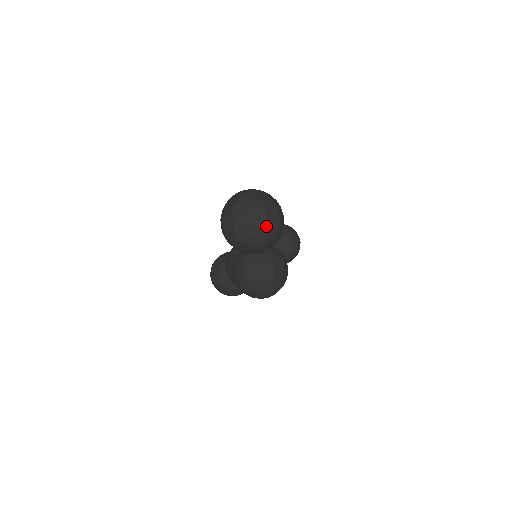
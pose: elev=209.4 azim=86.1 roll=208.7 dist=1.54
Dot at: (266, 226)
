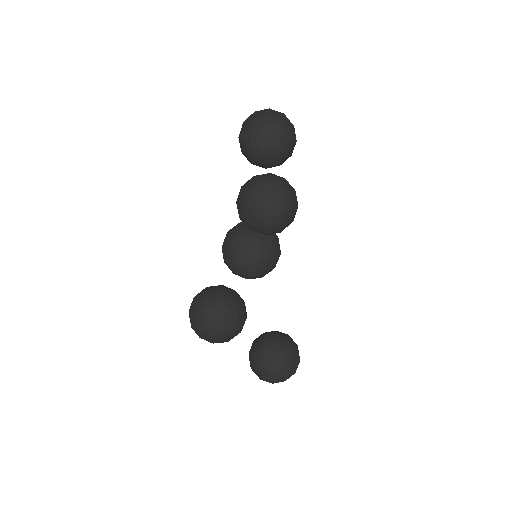
Dot at: (283, 114)
